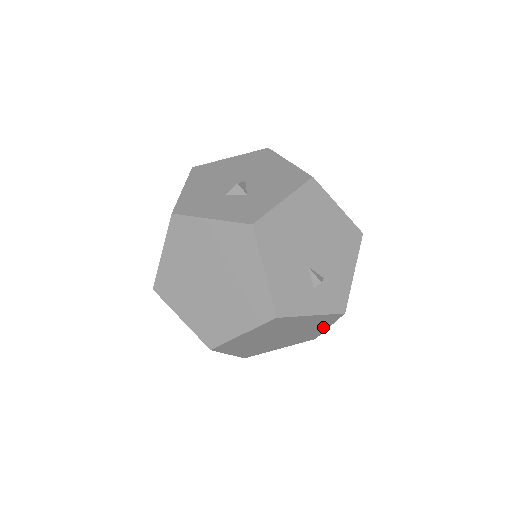
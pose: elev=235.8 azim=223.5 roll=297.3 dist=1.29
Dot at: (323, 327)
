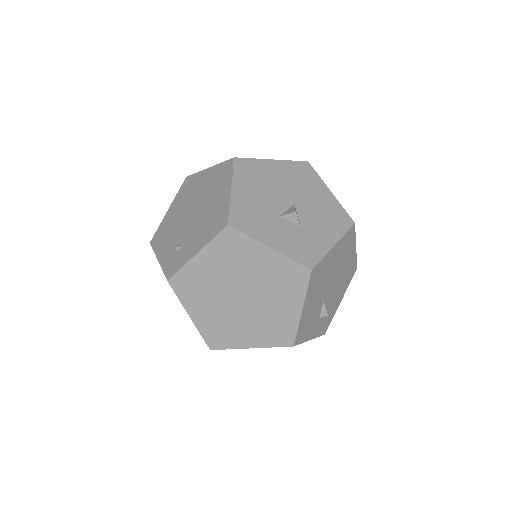
Dot at: occluded
